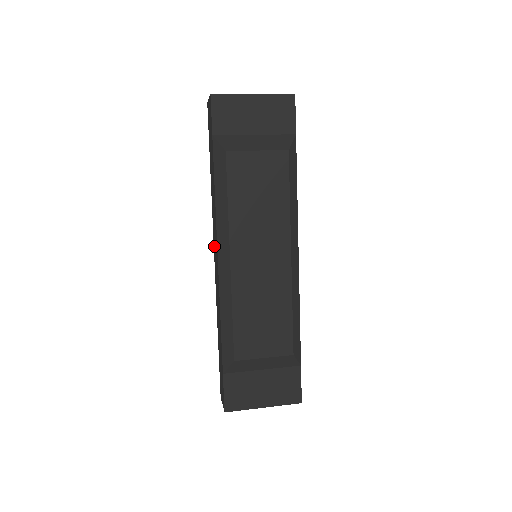
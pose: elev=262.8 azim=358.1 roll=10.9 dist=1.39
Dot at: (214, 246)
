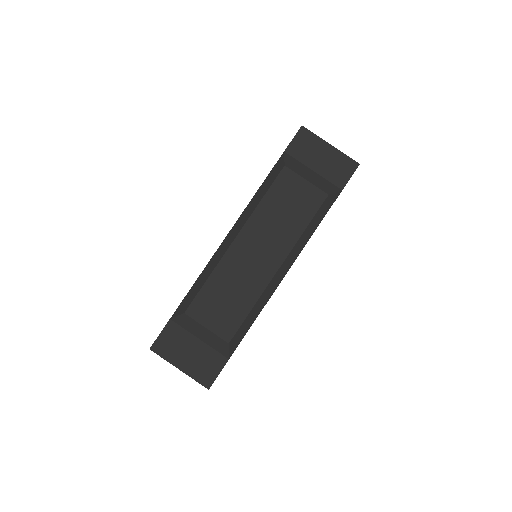
Dot at: occluded
